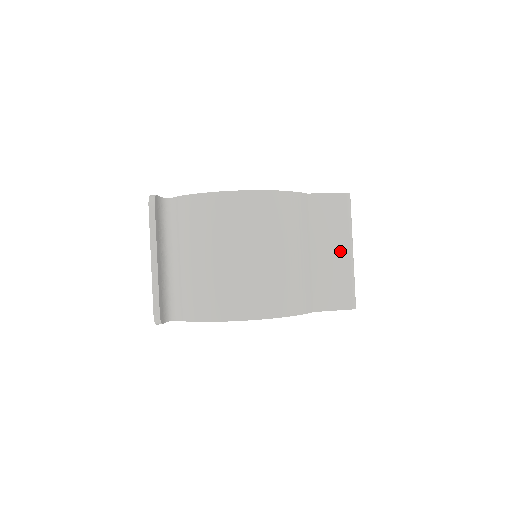
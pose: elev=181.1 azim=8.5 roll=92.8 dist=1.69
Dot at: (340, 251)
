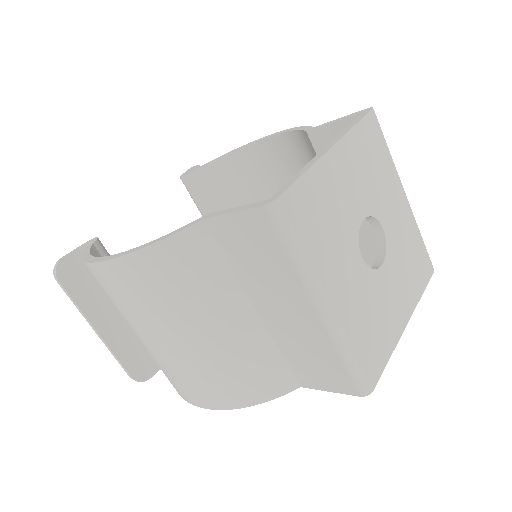
Dot at: (299, 310)
